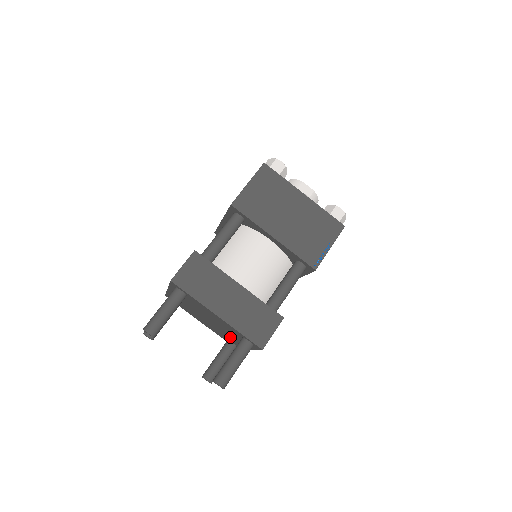
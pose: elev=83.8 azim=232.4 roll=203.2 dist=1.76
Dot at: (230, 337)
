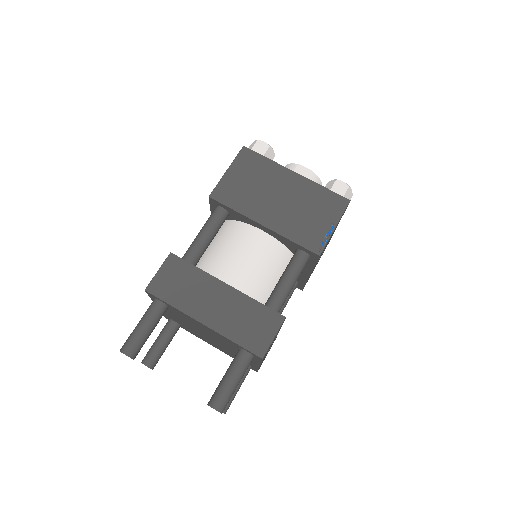
Dot at: occluded
